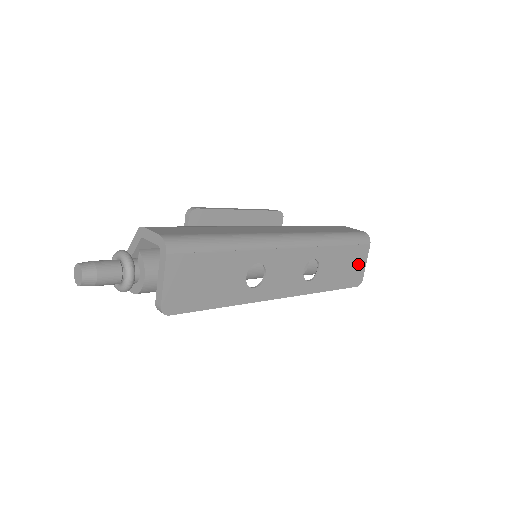
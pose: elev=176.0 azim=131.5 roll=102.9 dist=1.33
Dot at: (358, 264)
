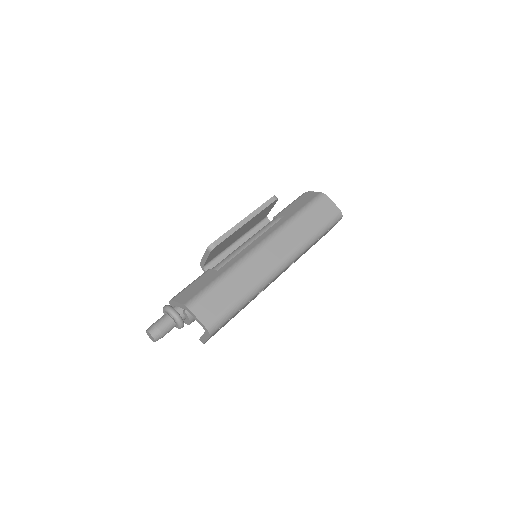
Dot at: occluded
